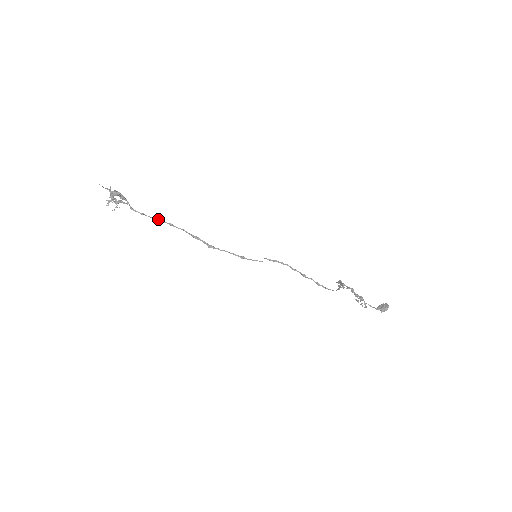
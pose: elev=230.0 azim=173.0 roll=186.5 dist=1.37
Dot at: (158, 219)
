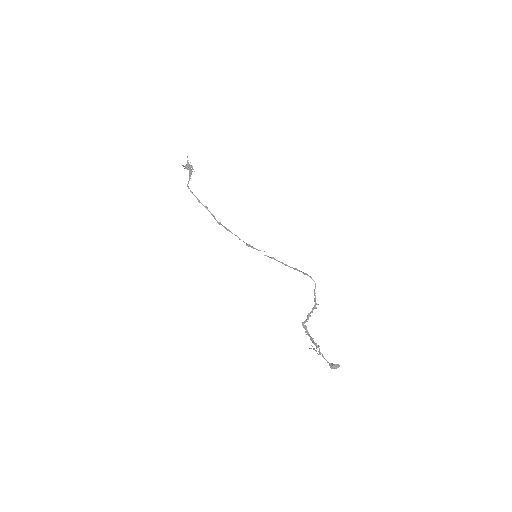
Dot at: occluded
